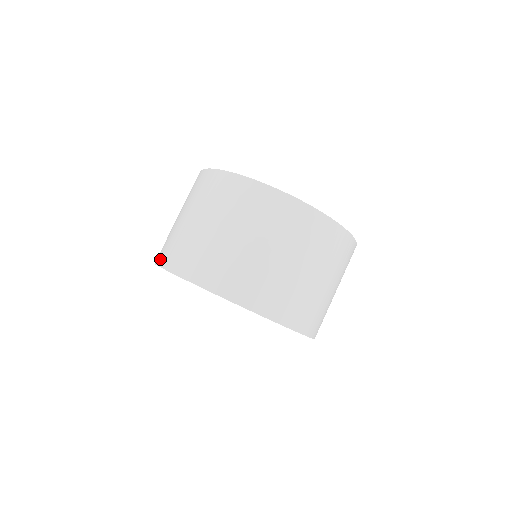
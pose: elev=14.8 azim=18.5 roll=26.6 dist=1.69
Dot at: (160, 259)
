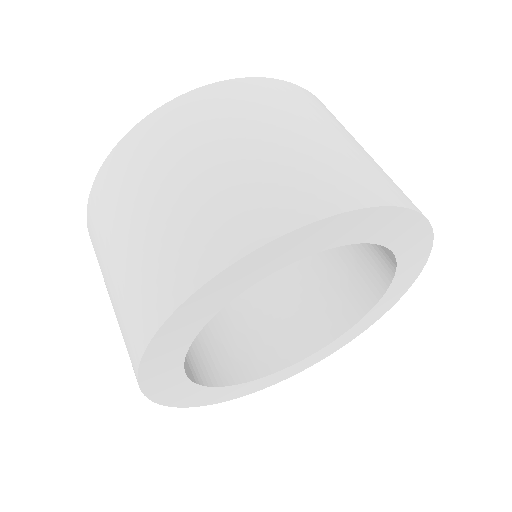
Dot at: (180, 287)
